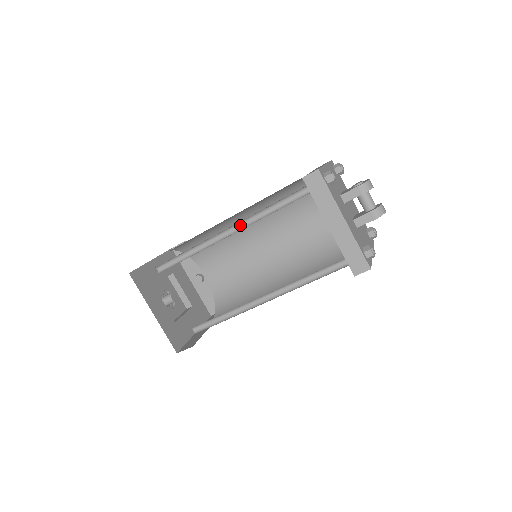
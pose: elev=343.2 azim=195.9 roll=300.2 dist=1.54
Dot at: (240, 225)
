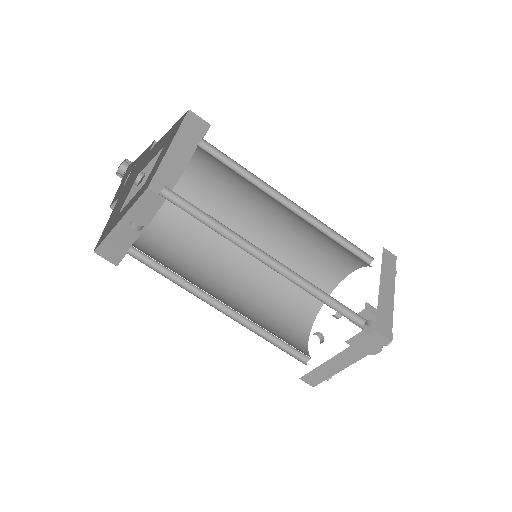
Dot at: (301, 216)
